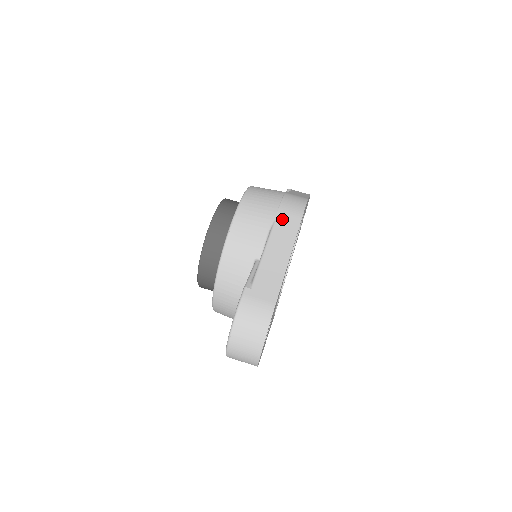
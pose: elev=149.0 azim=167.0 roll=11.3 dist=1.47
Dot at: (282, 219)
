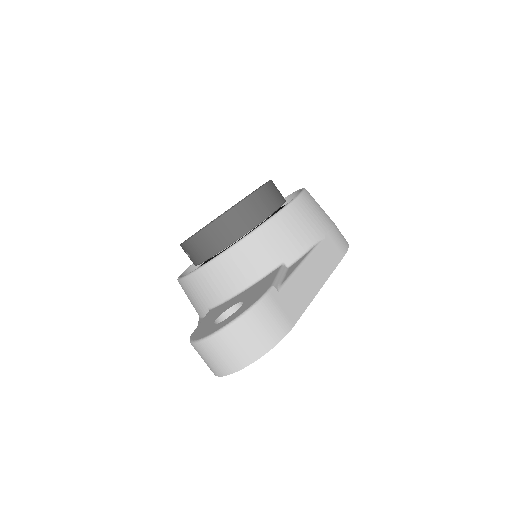
Dot at: (329, 243)
